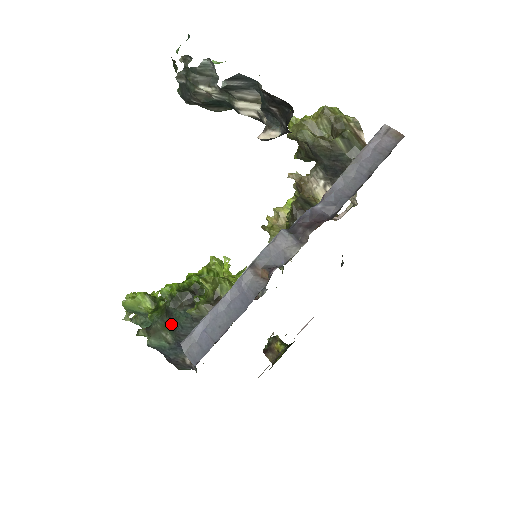
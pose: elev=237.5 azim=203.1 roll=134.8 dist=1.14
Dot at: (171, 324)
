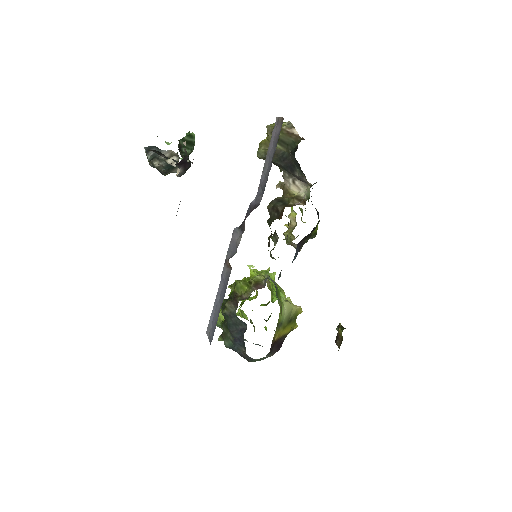
Dot at: (227, 326)
